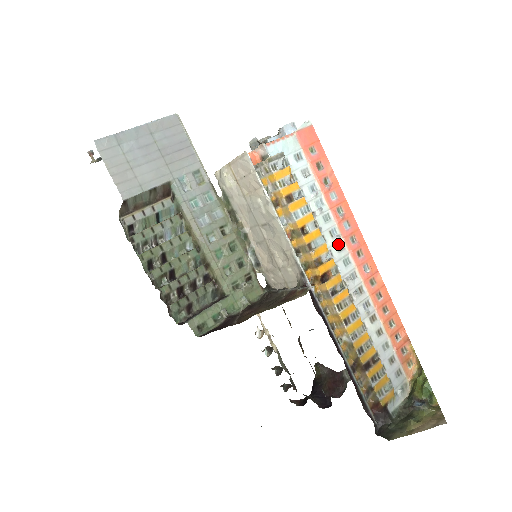
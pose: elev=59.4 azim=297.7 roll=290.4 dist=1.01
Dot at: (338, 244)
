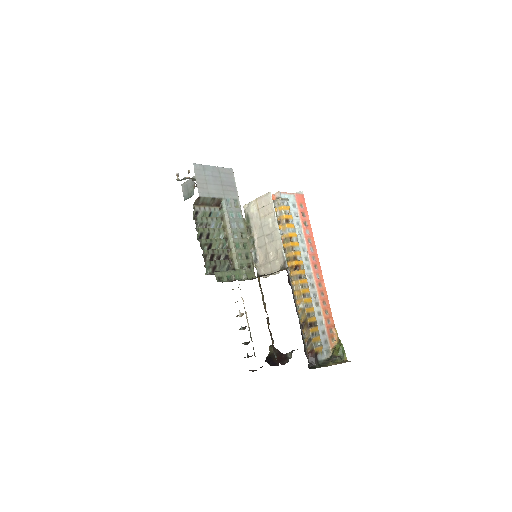
Dot at: (306, 256)
